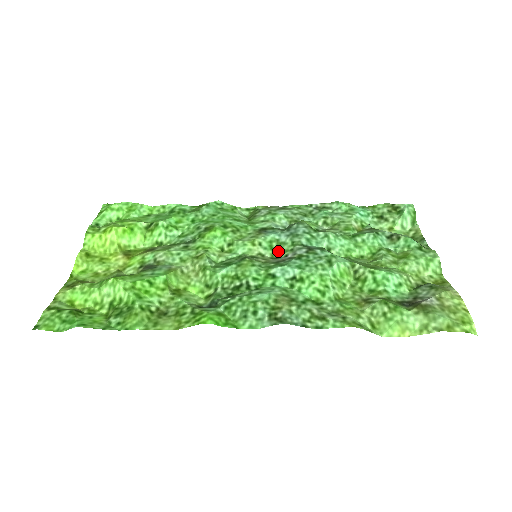
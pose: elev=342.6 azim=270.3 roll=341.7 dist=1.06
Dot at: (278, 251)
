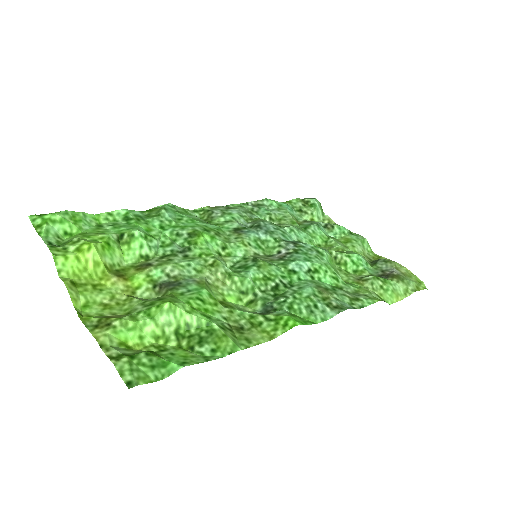
Dot at: (266, 249)
